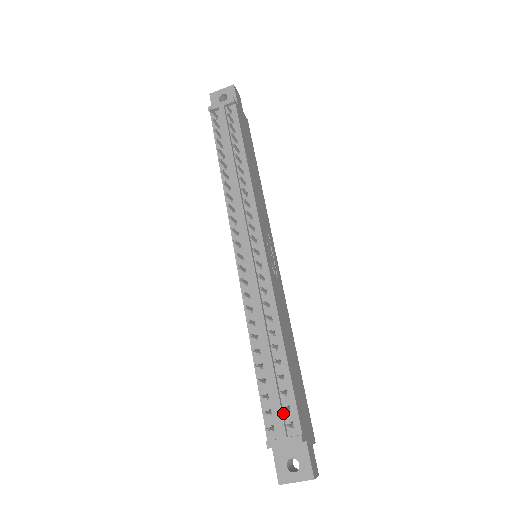
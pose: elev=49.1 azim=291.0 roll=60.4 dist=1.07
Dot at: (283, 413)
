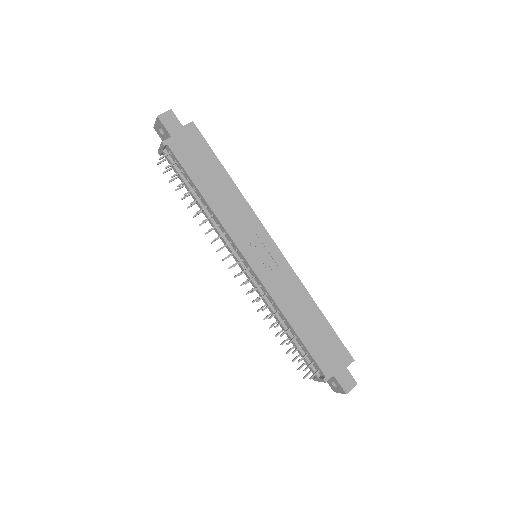
Dot at: (312, 364)
